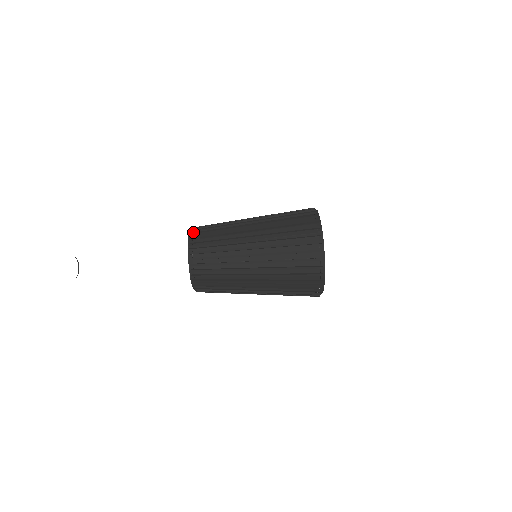
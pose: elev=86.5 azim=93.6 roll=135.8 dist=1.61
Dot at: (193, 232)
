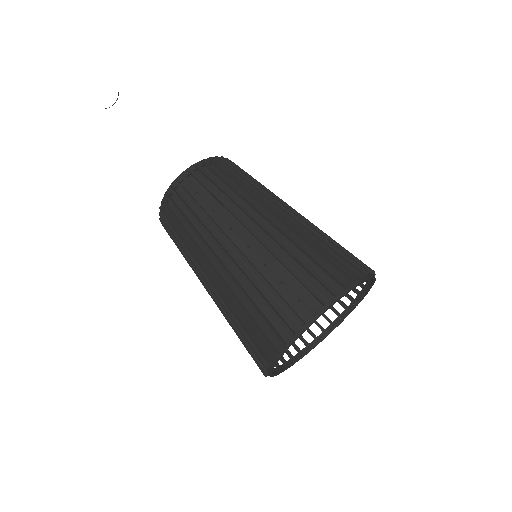
Dot at: occluded
